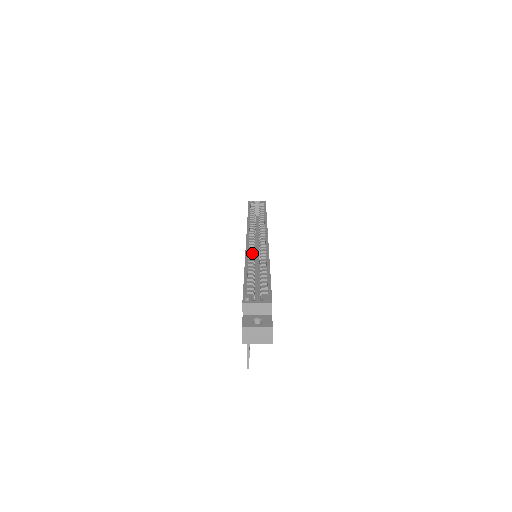
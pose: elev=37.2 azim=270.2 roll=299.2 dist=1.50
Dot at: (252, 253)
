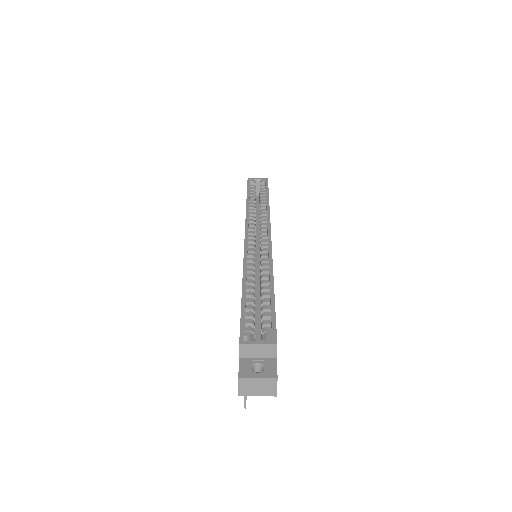
Dot at: (252, 259)
